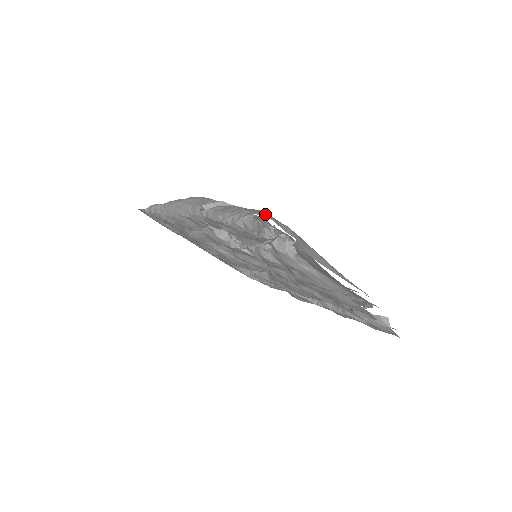
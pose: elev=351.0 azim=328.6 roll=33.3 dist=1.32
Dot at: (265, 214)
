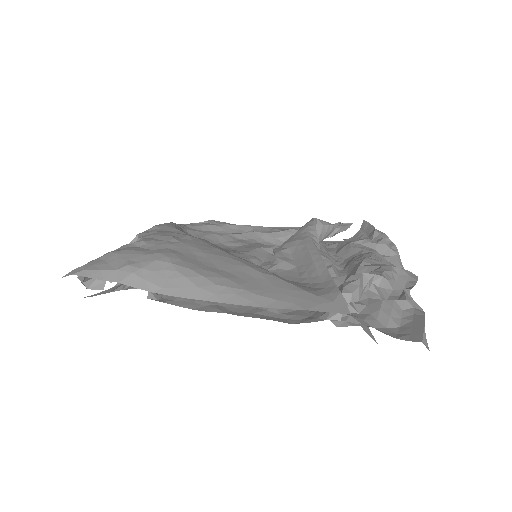
Dot at: (82, 268)
